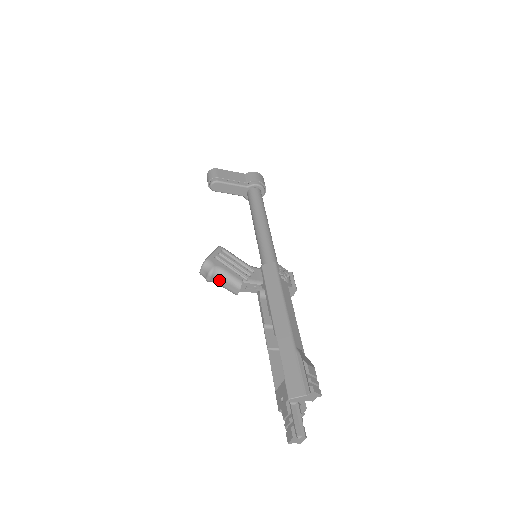
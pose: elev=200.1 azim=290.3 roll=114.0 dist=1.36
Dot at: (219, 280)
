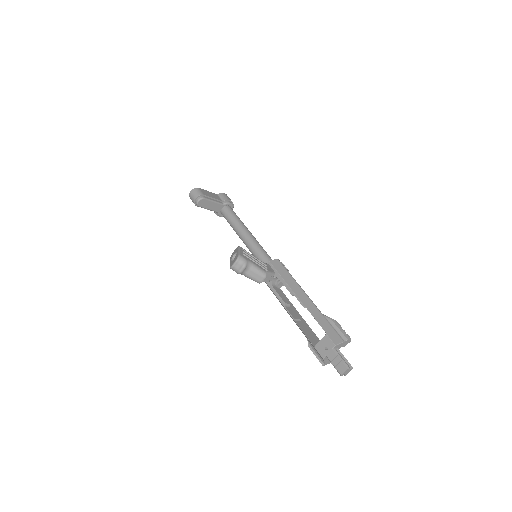
Dot at: (249, 272)
